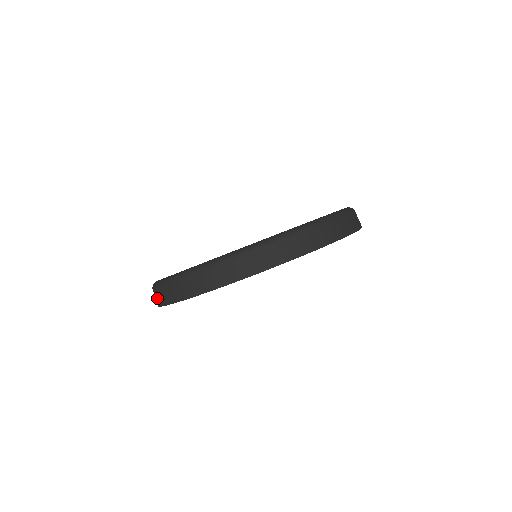
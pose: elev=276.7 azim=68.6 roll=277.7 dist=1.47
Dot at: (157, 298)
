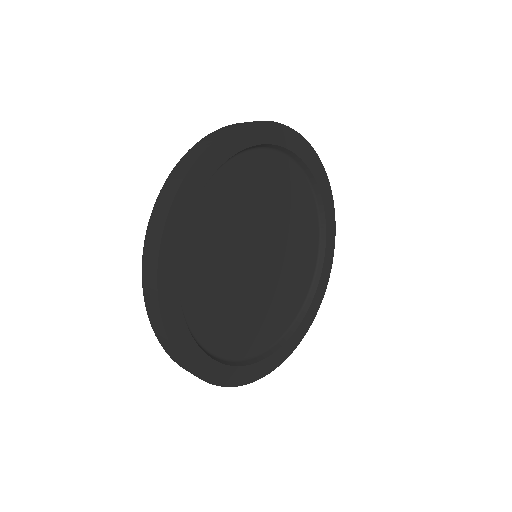
Dot at: occluded
